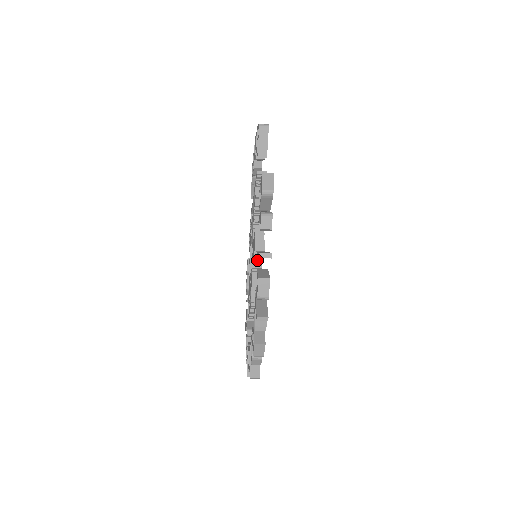
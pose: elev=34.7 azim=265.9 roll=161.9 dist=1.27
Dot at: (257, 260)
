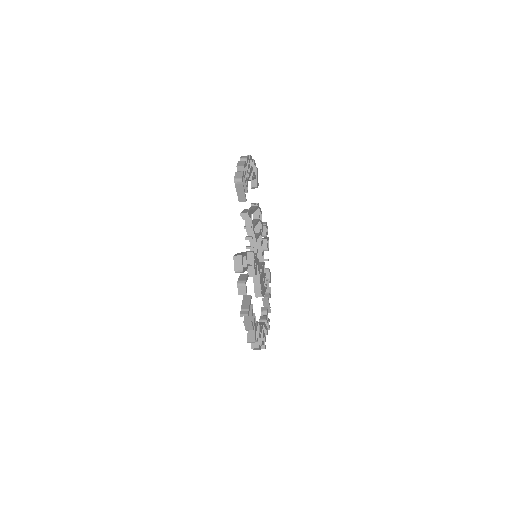
Dot at: occluded
